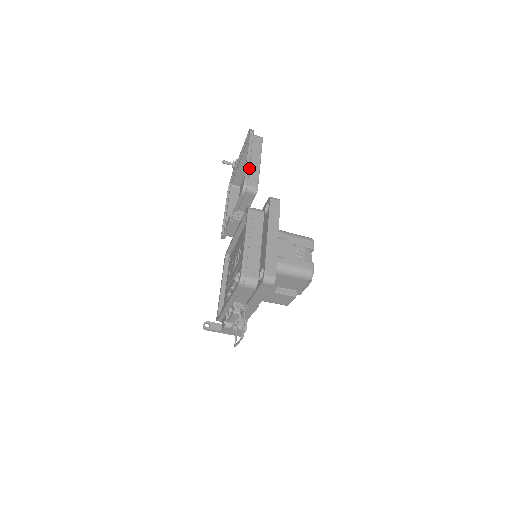
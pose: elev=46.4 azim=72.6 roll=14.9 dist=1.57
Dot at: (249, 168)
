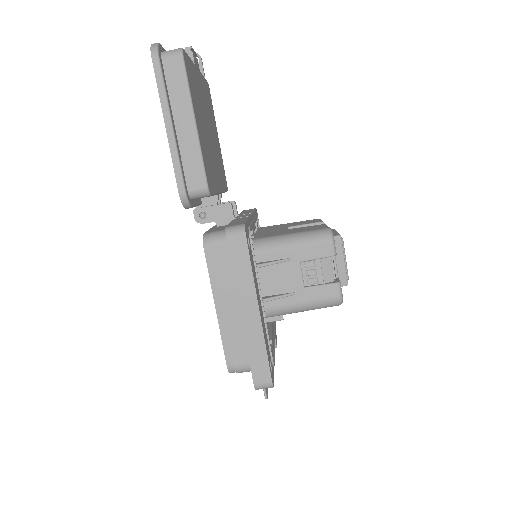
Dot at: (178, 158)
